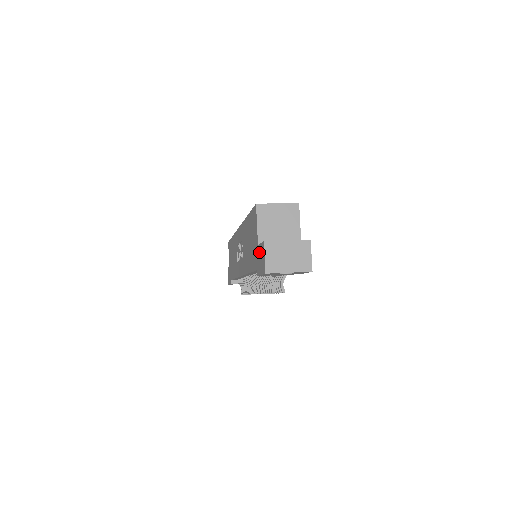
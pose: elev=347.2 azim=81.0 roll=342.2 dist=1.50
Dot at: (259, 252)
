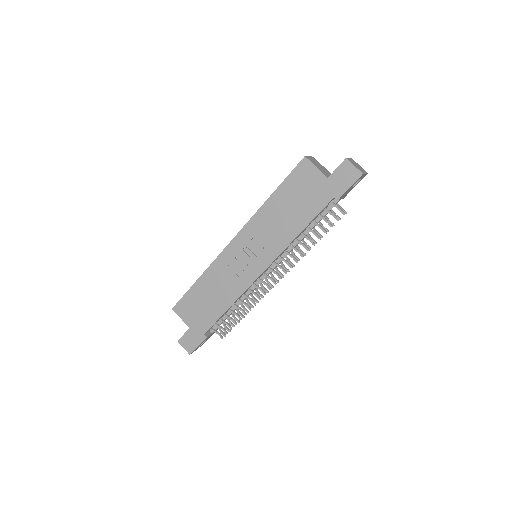
Dot at: (335, 178)
